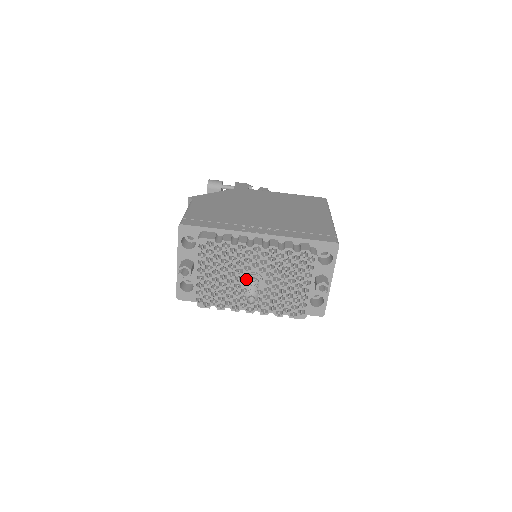
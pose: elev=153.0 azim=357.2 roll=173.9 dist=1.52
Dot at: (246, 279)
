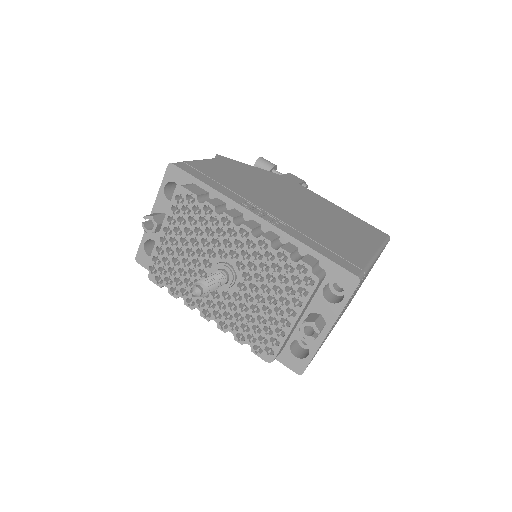
Dot at: (215, 268)
